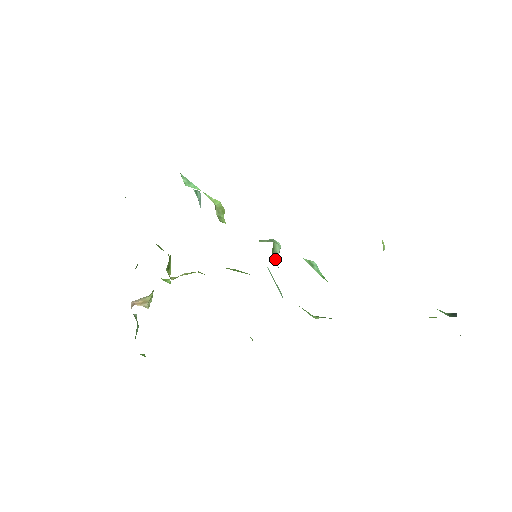
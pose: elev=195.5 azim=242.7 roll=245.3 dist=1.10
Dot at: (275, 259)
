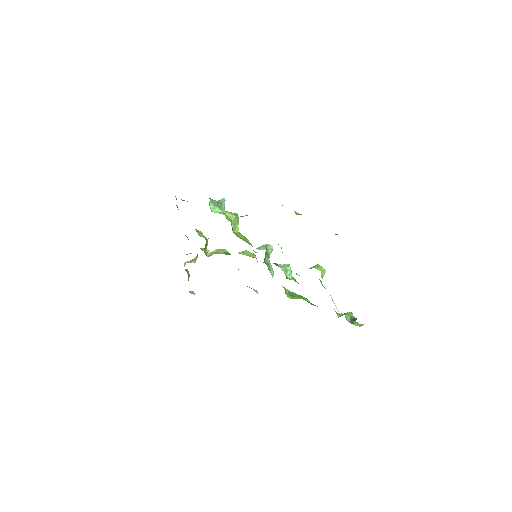
Dot at: (268, 258)
